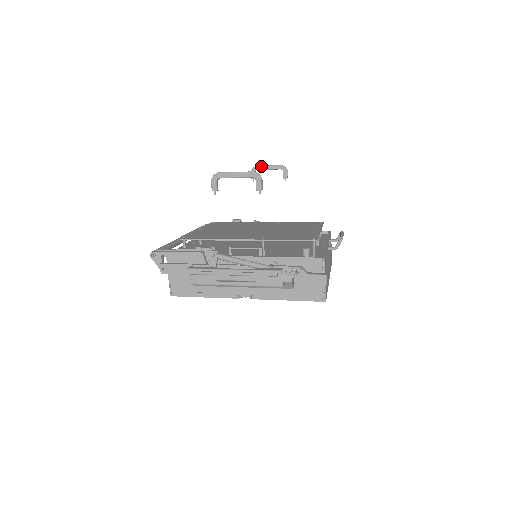
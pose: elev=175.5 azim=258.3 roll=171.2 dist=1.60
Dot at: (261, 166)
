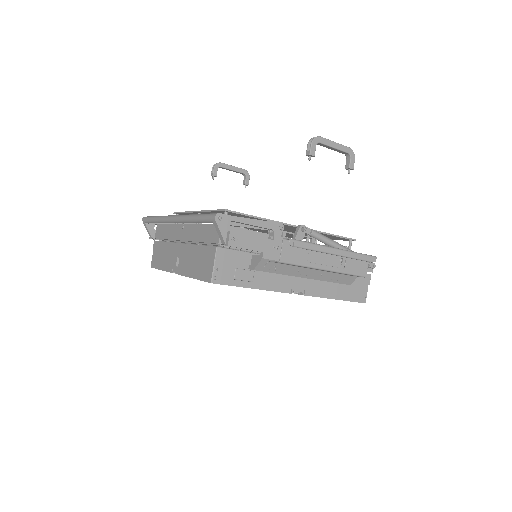
Dot at: (226, 164)
